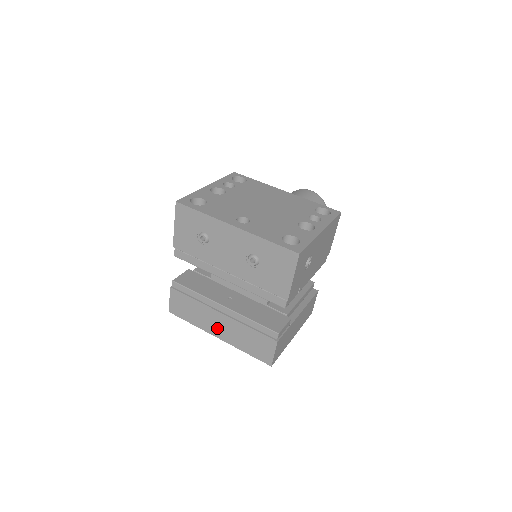
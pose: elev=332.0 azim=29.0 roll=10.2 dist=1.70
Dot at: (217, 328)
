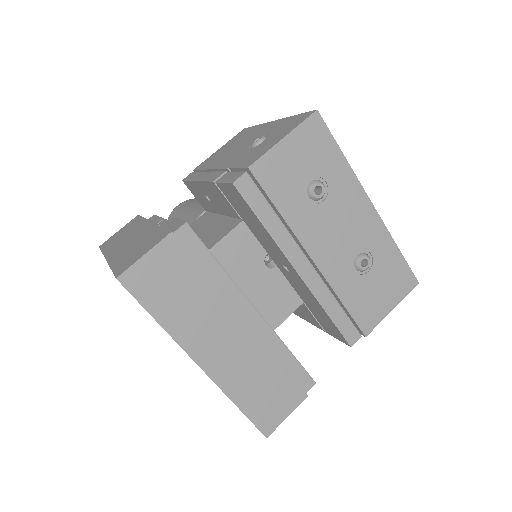
Dot at: (215, 347)
